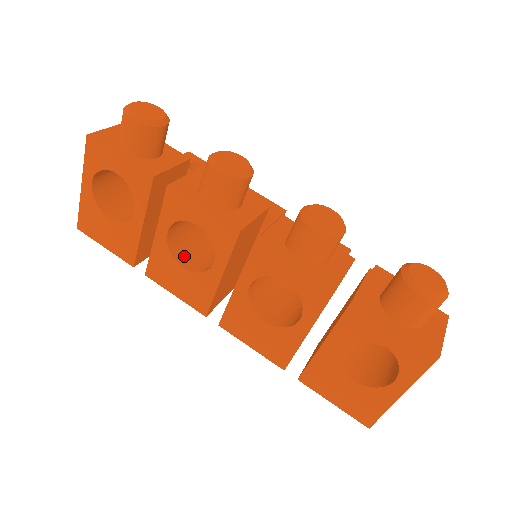
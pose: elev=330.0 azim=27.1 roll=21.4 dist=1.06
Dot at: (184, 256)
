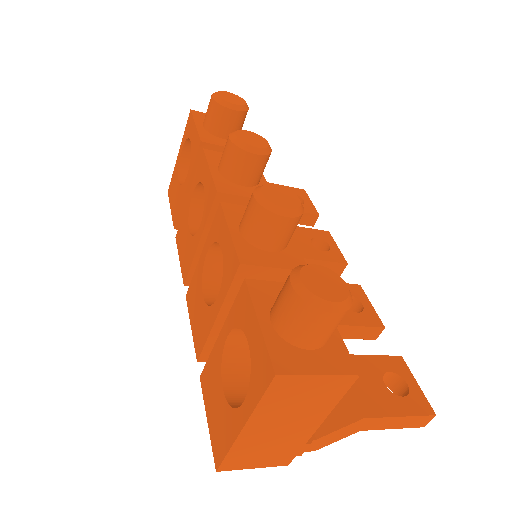
Dot at: (199, 225)
